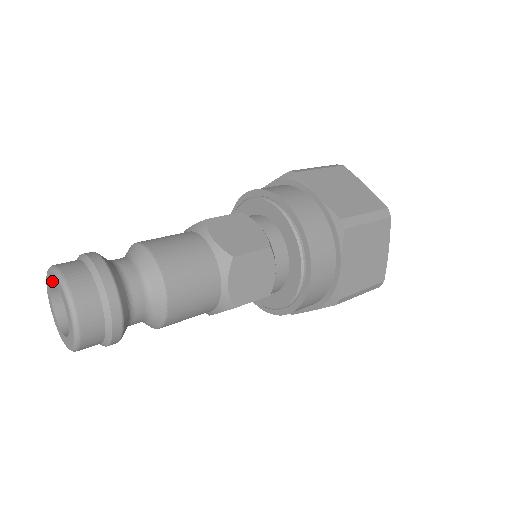
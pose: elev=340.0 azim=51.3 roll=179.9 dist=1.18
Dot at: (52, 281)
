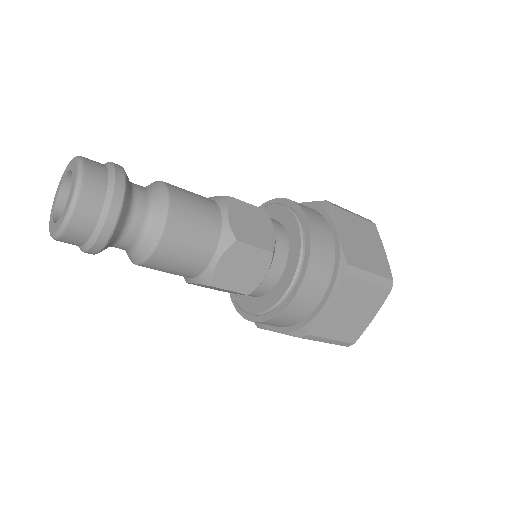
Dot at: (71, 168)
